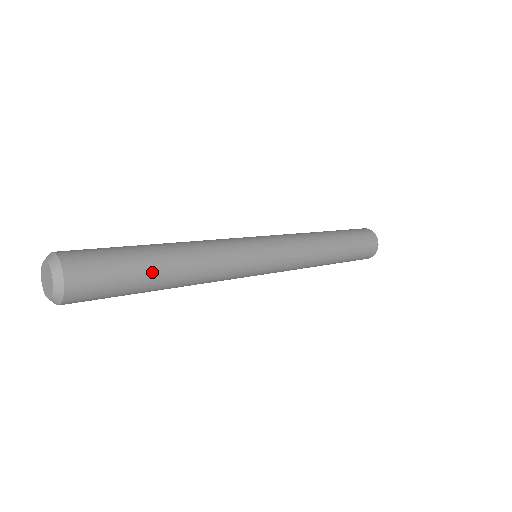
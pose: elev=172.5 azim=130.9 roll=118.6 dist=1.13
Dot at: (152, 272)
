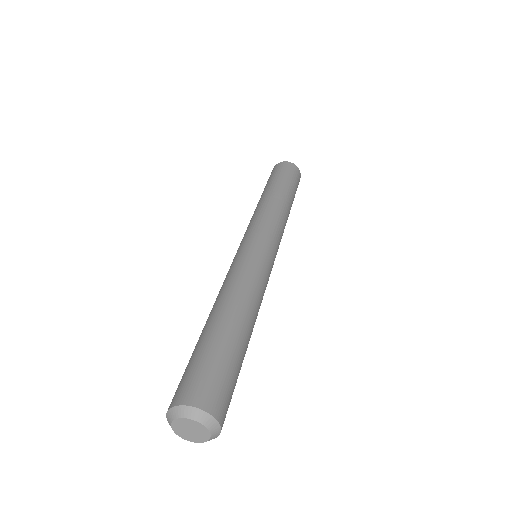
Dot at: (245, 353)
